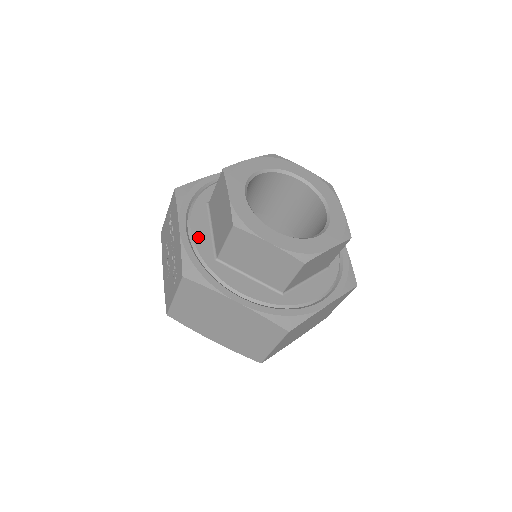
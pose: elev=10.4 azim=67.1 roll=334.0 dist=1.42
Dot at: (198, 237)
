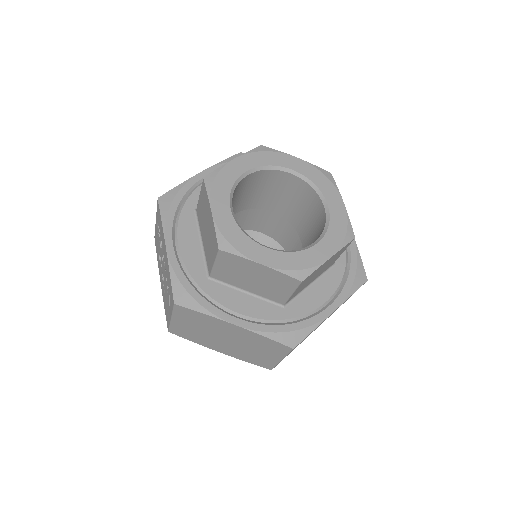
Dot at: (187, 254)
